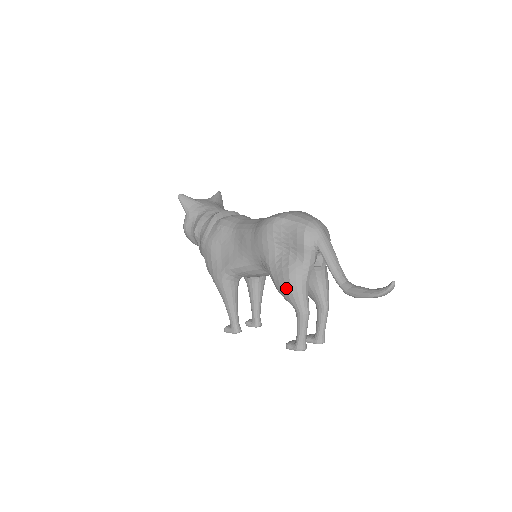
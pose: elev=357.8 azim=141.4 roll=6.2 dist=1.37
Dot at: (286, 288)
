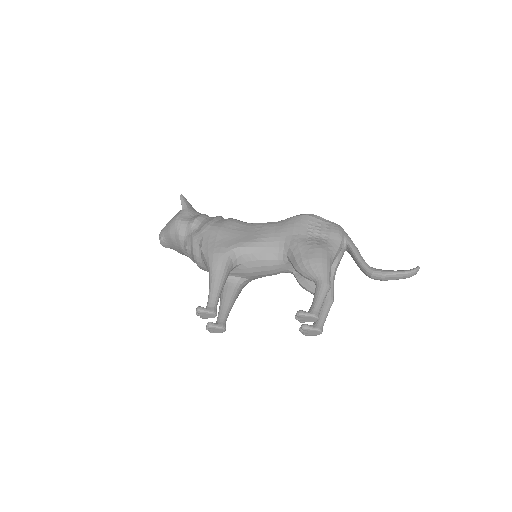
Dot at: (316, 258)
